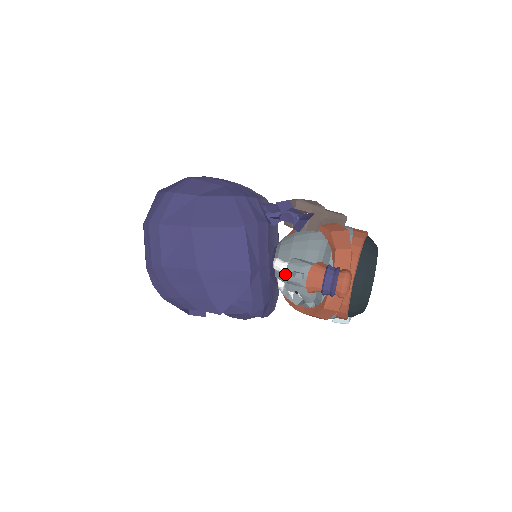
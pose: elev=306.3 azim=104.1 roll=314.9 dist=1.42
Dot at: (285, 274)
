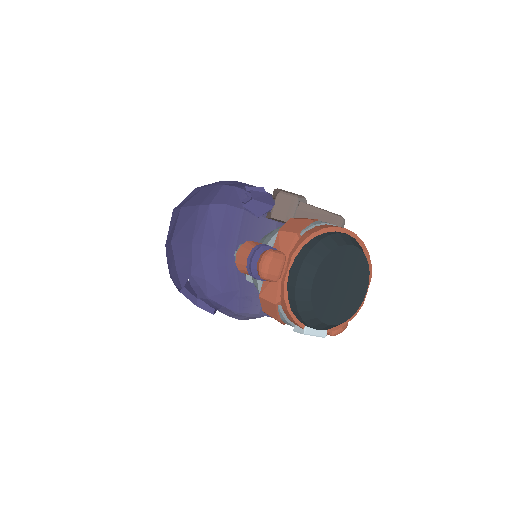
Dot at: occluded
